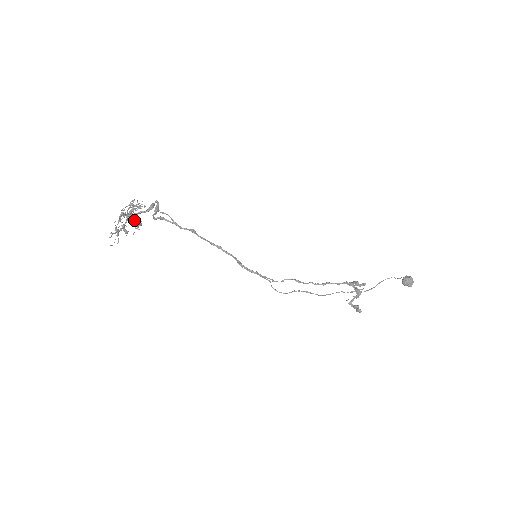
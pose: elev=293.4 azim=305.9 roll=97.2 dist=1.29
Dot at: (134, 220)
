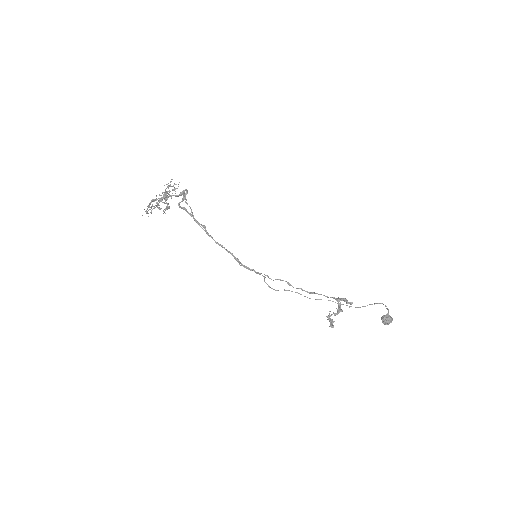
Dot at: (166, 202)
